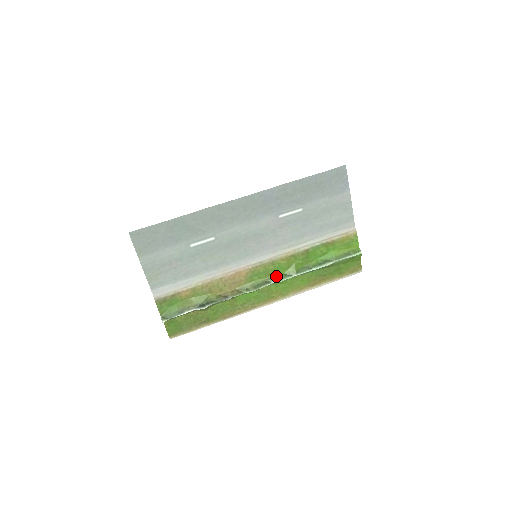
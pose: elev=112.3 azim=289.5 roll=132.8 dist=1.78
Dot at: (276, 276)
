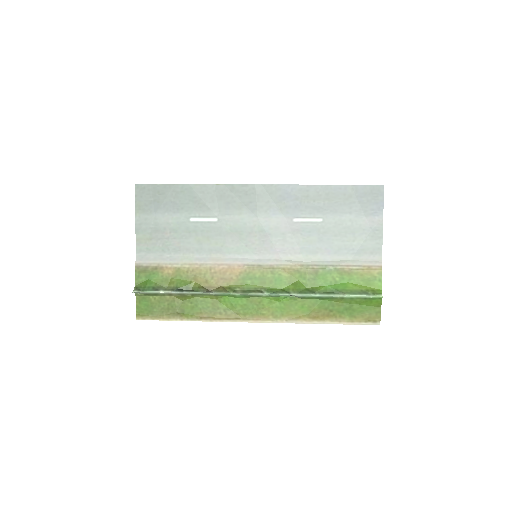
Dot at: (272, 288)
